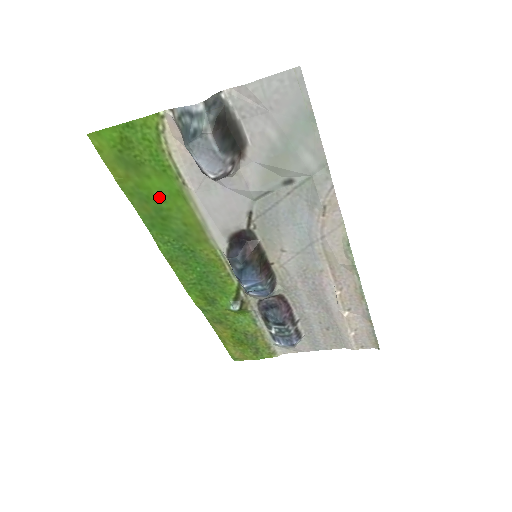
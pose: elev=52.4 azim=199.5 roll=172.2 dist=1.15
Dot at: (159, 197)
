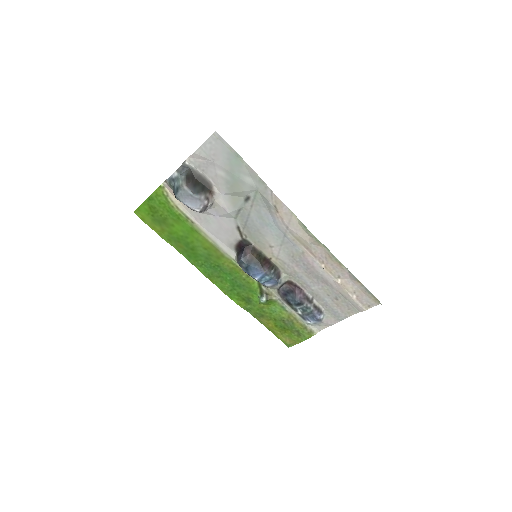
Dot at: (183, 236)
